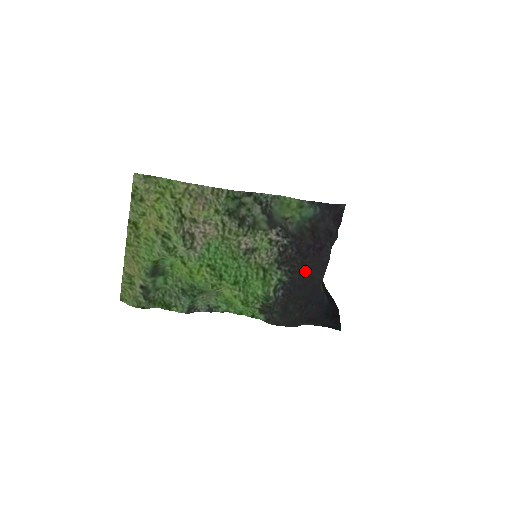
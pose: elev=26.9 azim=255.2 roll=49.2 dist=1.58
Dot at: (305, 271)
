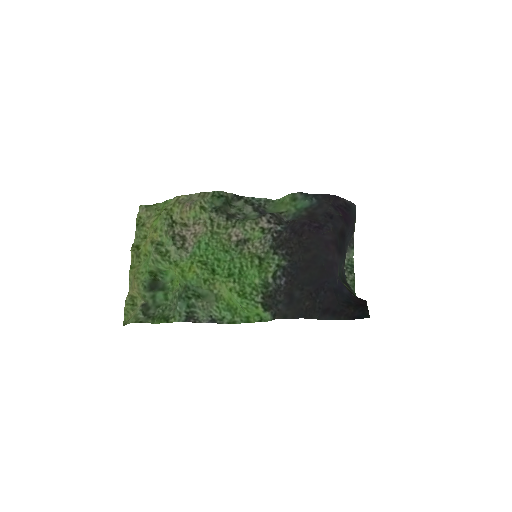
Dot at: (304, 250)
